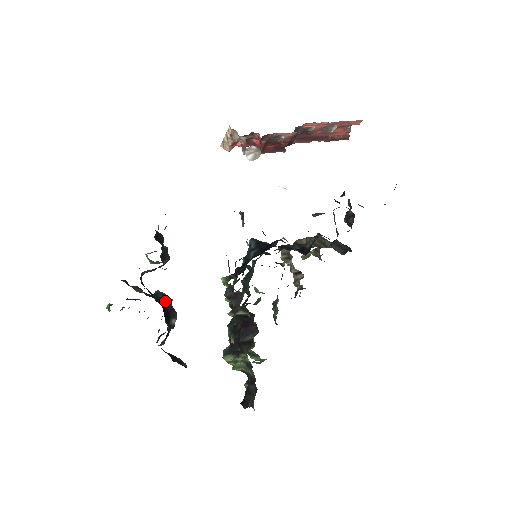
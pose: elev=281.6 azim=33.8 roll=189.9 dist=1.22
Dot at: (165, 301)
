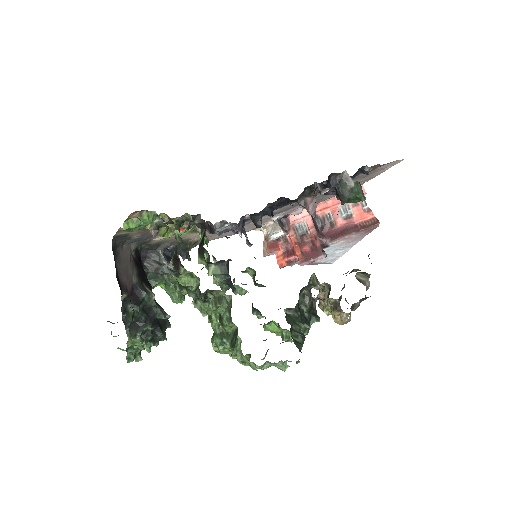
Dot at: occluded
